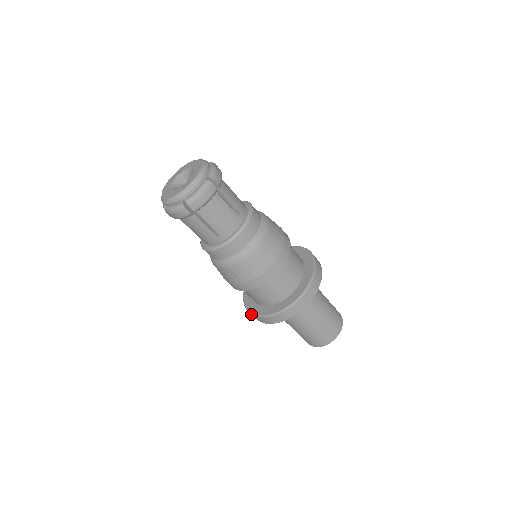
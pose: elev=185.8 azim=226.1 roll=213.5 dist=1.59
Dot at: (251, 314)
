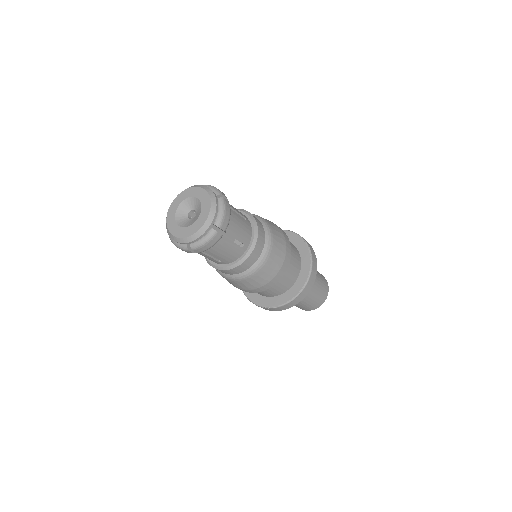
Dot at: (244, 294)
